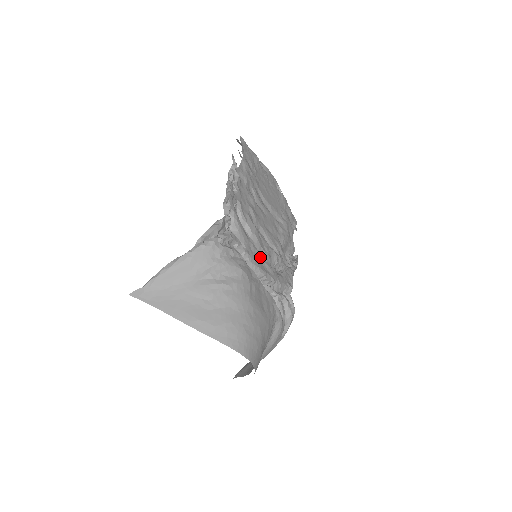
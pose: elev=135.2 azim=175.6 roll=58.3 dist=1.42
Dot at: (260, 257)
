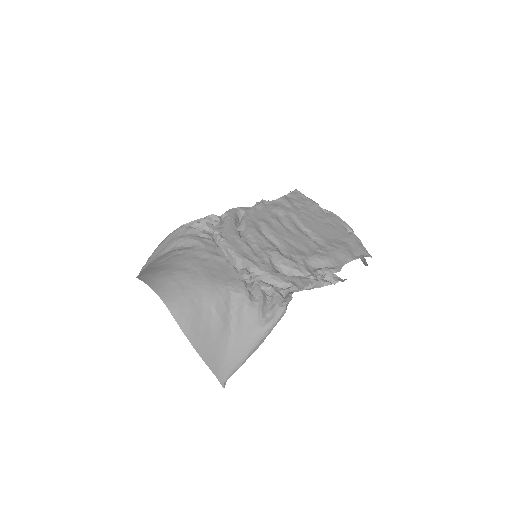
Dot at: (247, 249)
